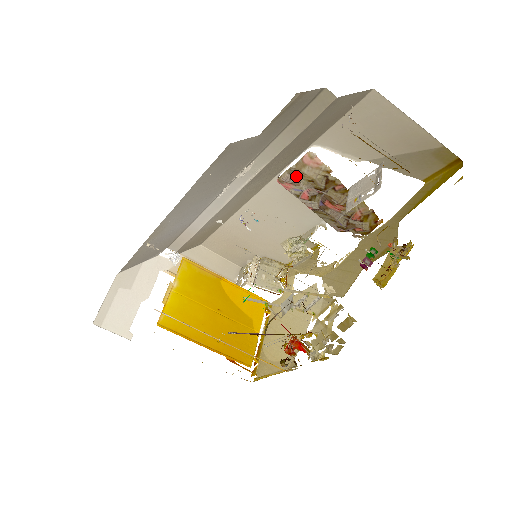
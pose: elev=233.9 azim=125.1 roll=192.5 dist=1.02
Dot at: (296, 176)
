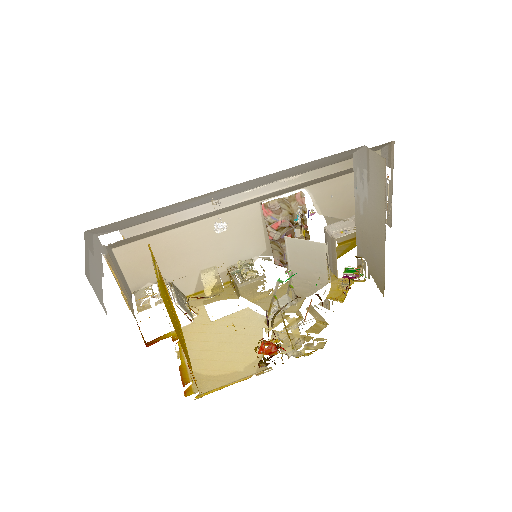
Dot at: (283, 206)
